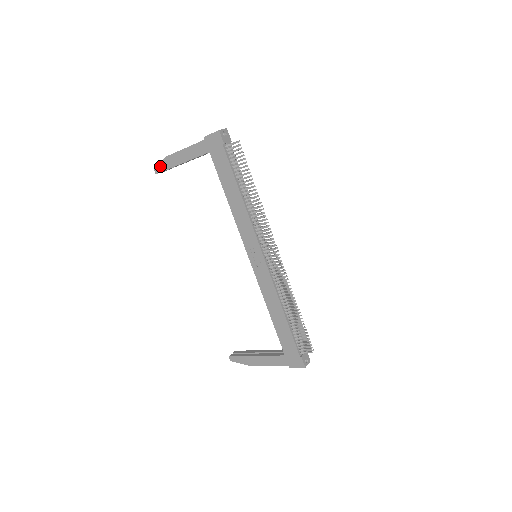
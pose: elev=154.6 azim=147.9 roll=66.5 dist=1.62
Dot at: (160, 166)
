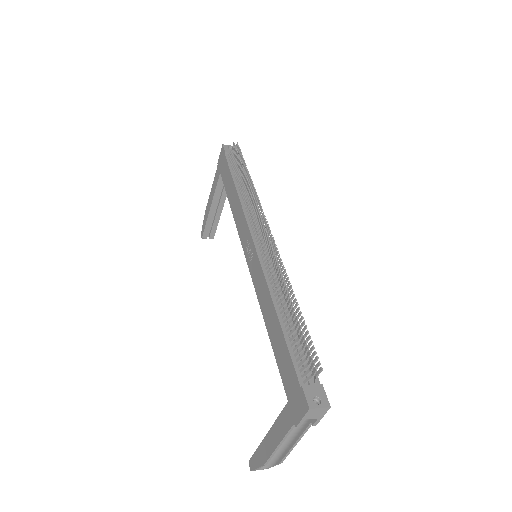
Dot at: (203, 227)
